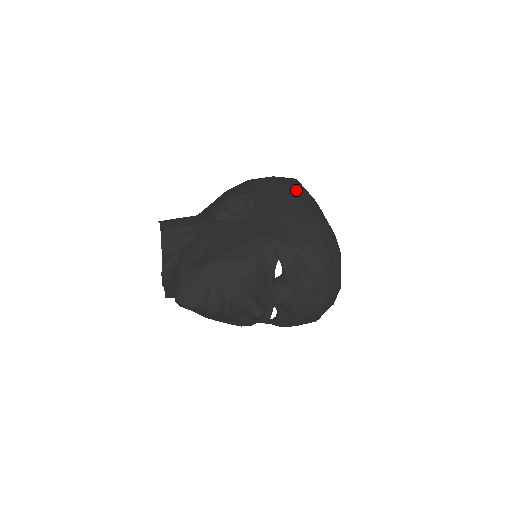
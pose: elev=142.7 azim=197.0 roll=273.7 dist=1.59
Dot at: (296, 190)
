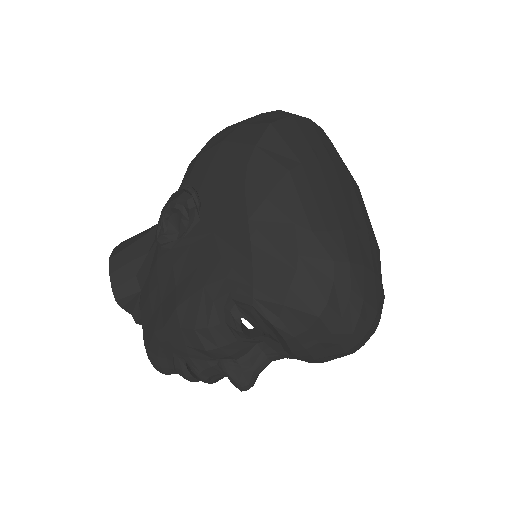
Dot at: (260, 165)
